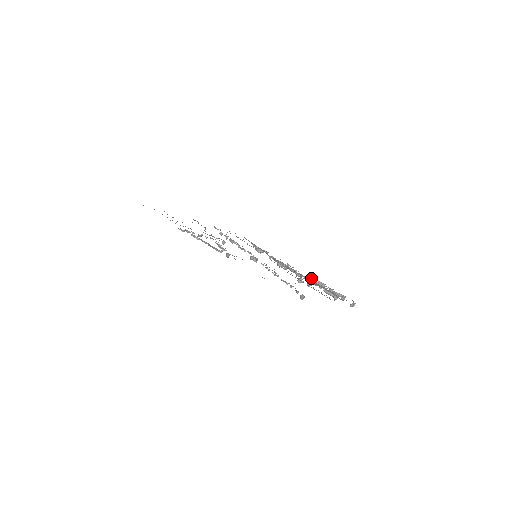
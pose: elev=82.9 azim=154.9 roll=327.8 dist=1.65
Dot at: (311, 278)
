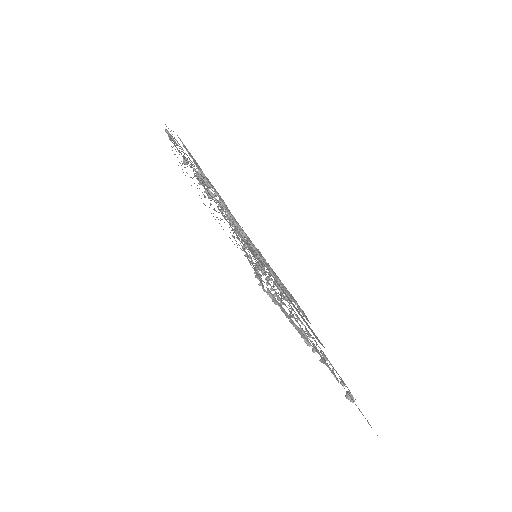
Dot at: occluded
